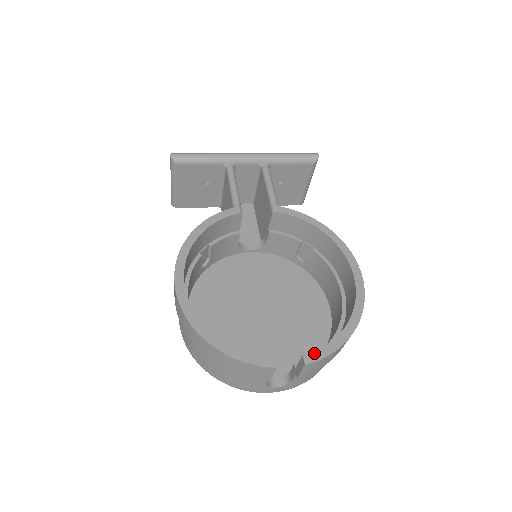
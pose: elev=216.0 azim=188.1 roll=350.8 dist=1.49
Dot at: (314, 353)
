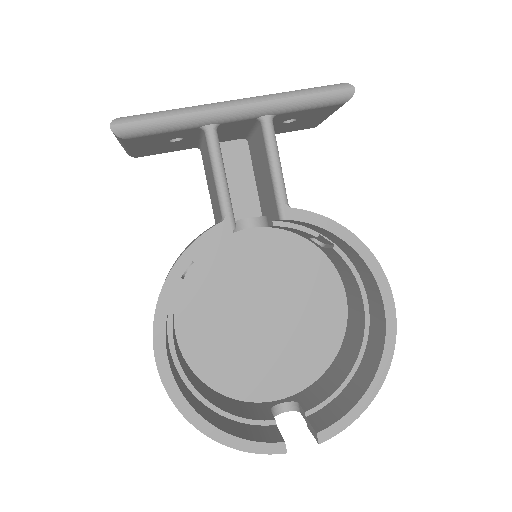
Dot at: (329, 429)
